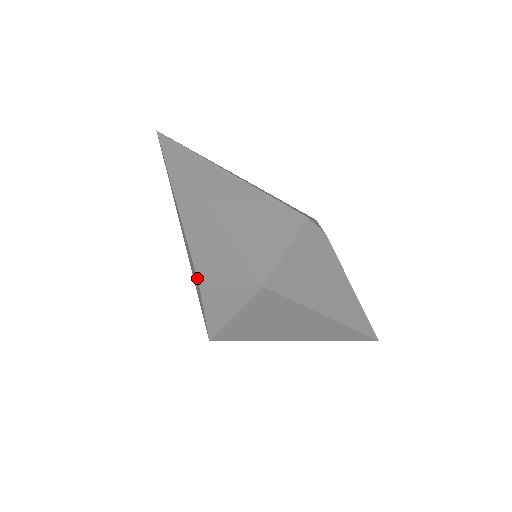
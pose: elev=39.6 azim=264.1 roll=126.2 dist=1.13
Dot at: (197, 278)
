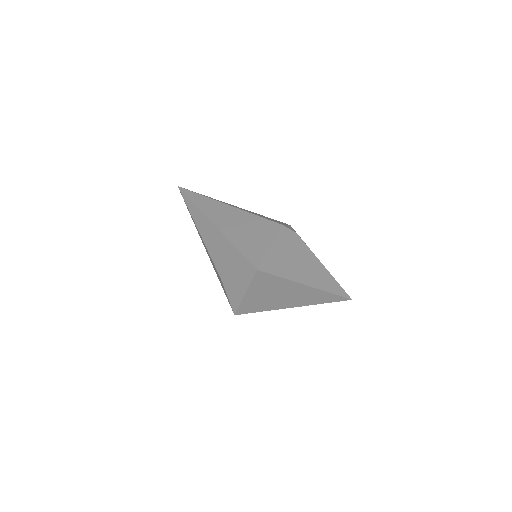
Dot at: (219, 275)
